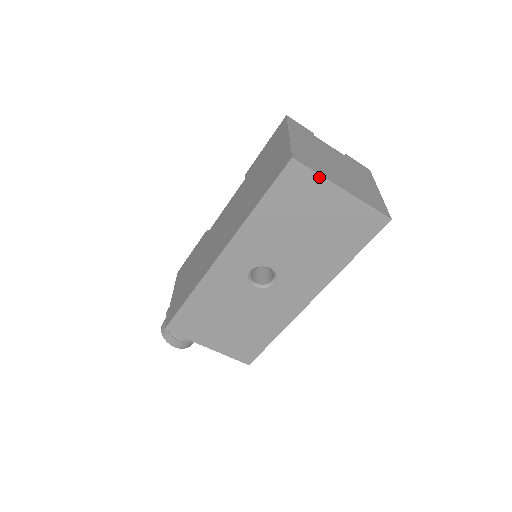
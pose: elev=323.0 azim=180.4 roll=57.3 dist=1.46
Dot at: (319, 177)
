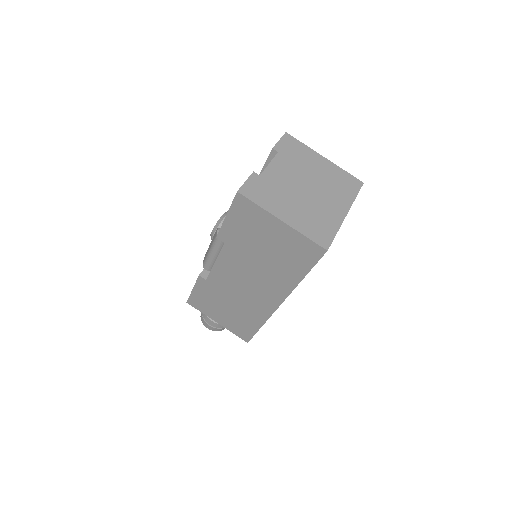
Dot at: occluded
